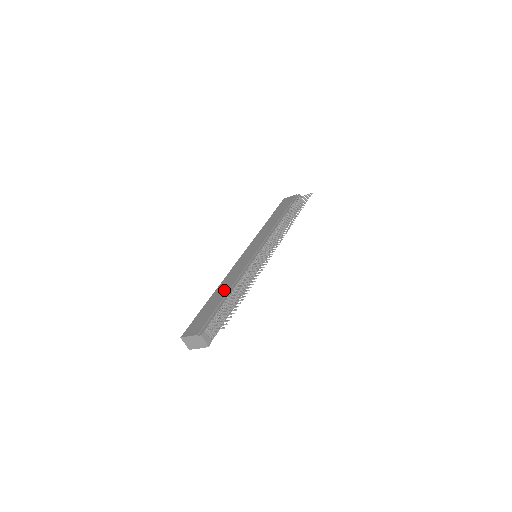
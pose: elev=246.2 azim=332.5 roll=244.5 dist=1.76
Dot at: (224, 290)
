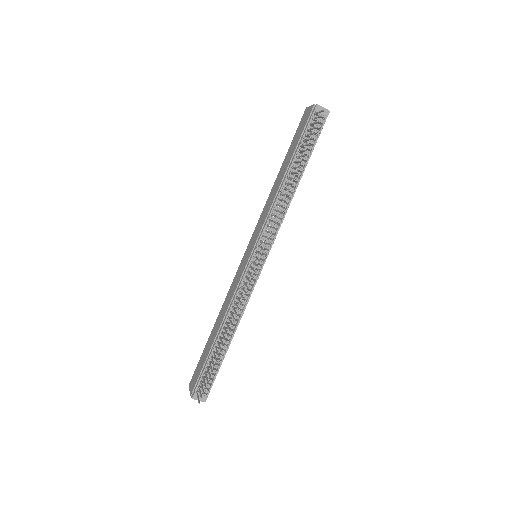
Dot at: (217, 327)
